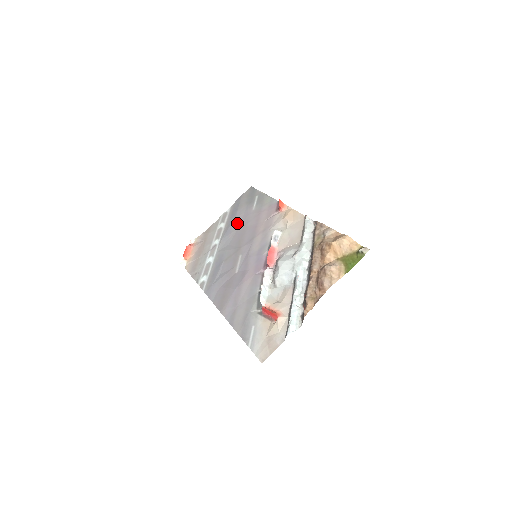
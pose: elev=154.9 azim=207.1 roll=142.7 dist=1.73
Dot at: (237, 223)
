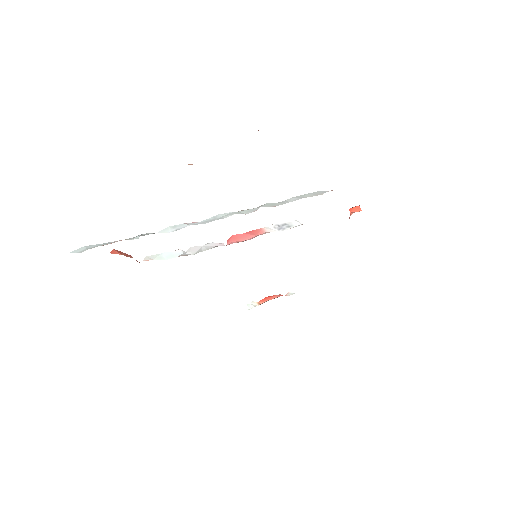
Dot at: occluded
